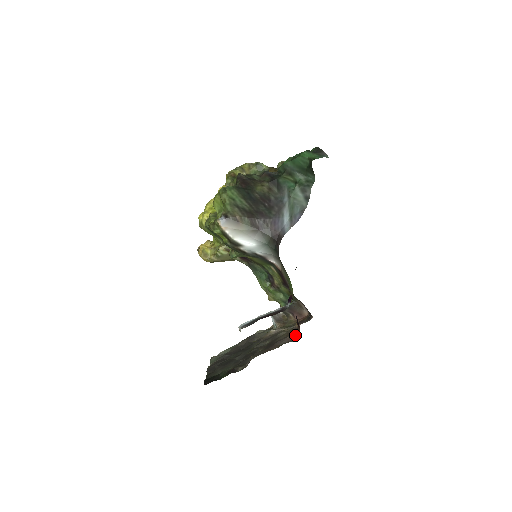
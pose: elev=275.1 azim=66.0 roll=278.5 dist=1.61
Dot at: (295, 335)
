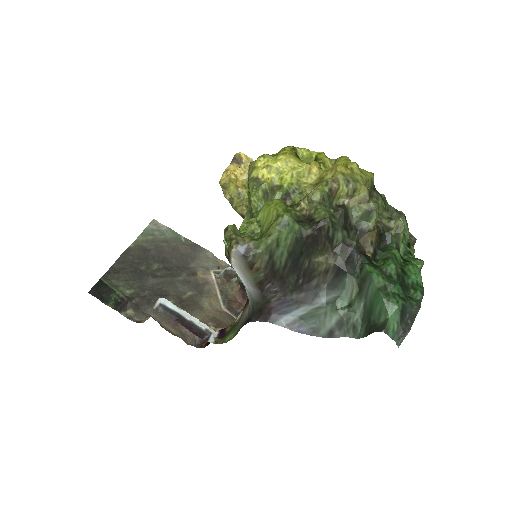
Dot at: occluded
